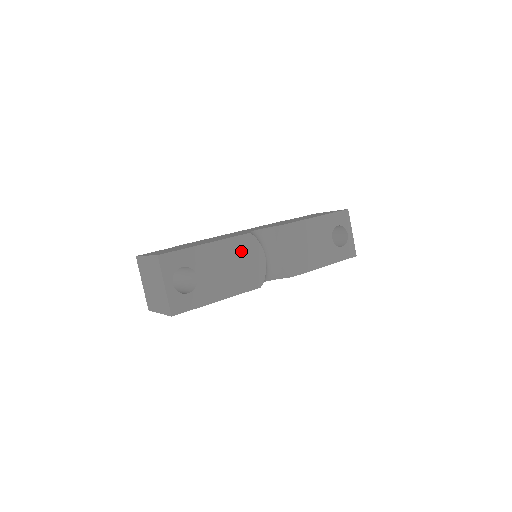
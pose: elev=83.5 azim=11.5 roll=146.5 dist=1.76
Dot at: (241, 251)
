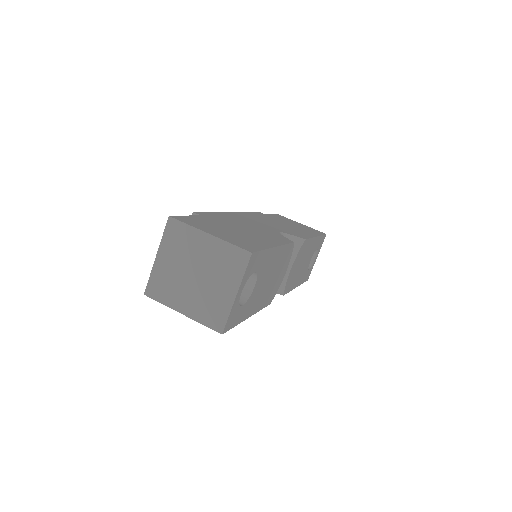
Dot at: (282, 261)
